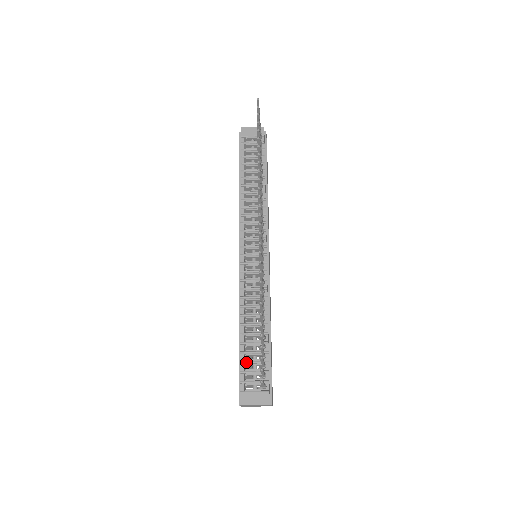
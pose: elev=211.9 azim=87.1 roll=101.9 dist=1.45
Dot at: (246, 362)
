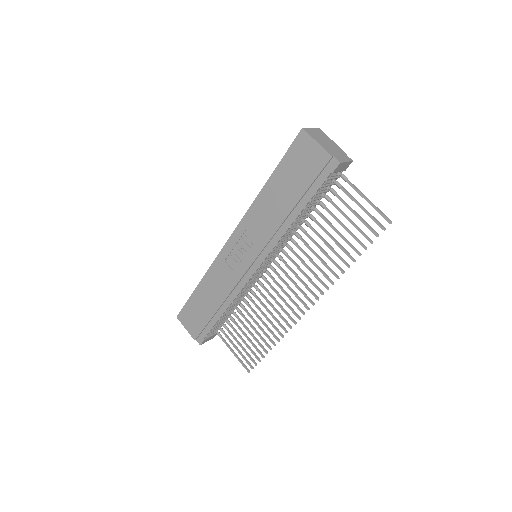
Dot at: occluded
